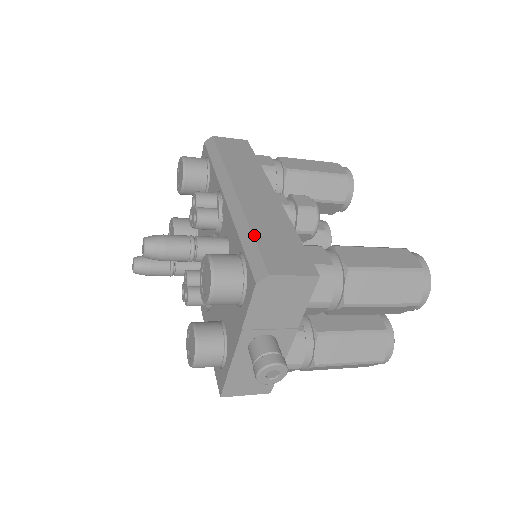
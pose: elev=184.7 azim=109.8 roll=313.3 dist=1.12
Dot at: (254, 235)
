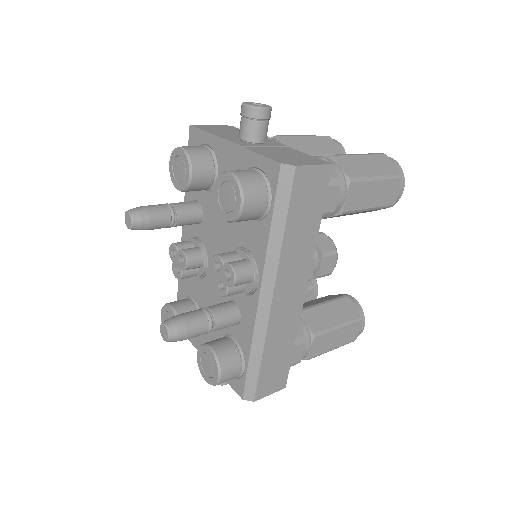
Dot at: (262, 362)
